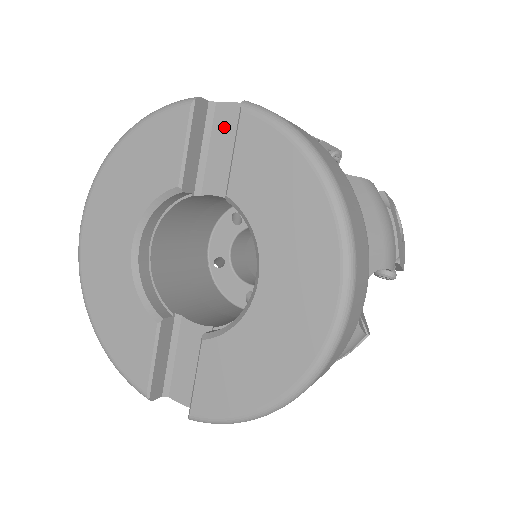
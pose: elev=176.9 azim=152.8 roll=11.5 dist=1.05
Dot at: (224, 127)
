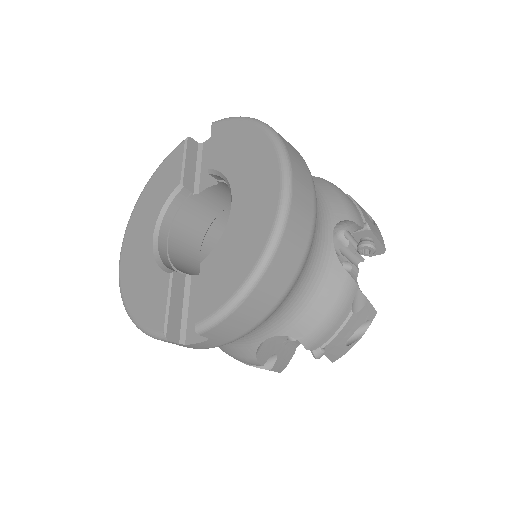
Dot at: occluded
